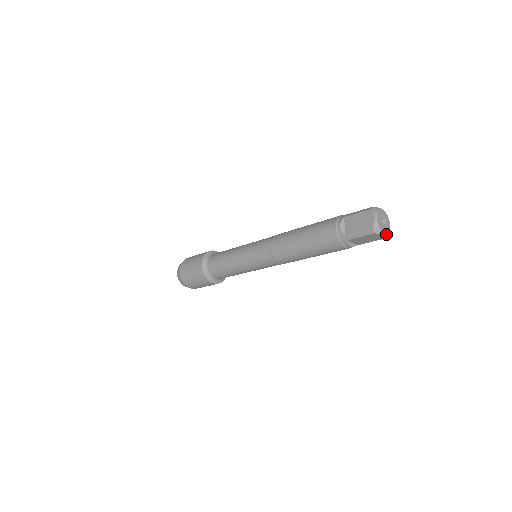
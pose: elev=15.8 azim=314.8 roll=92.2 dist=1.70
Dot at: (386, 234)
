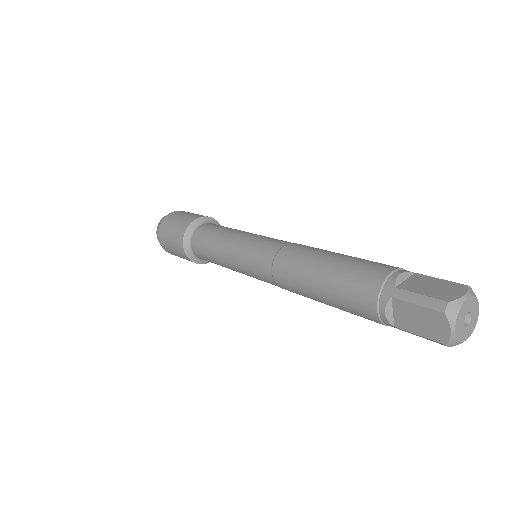
Dot at: (471, 333)
